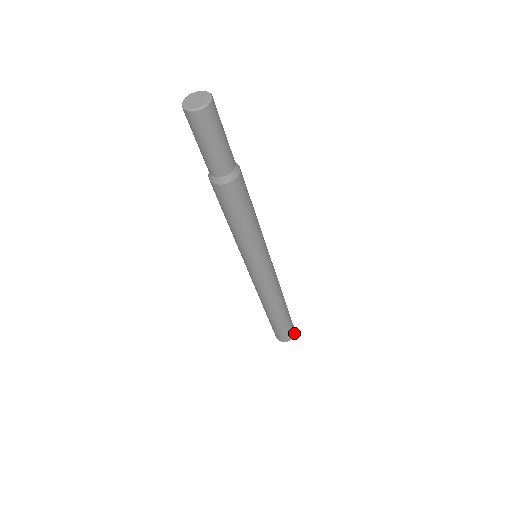
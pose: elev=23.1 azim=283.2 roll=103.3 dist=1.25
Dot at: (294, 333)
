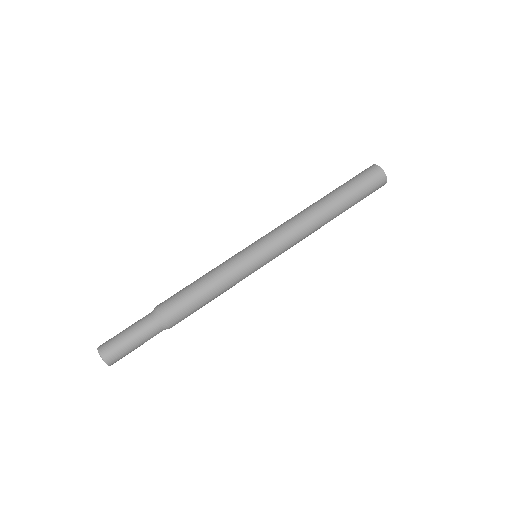
Dot at: (384, 181)
